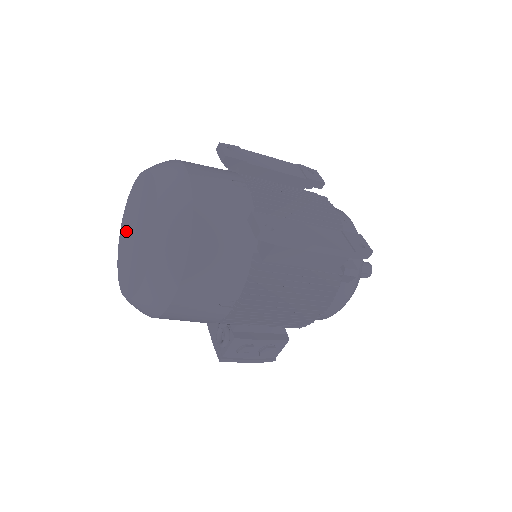
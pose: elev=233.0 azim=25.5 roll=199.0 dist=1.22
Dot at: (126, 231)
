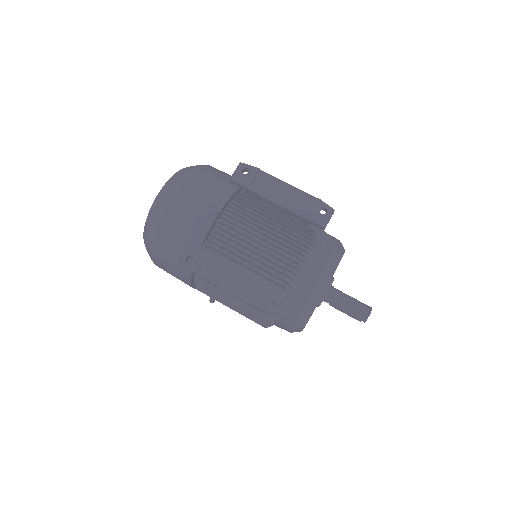
Dot at: occluded
